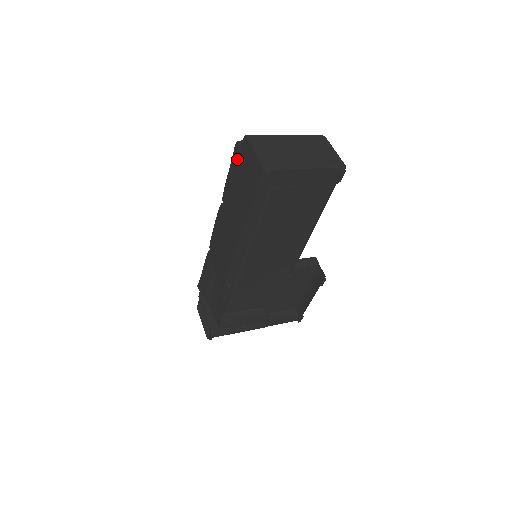
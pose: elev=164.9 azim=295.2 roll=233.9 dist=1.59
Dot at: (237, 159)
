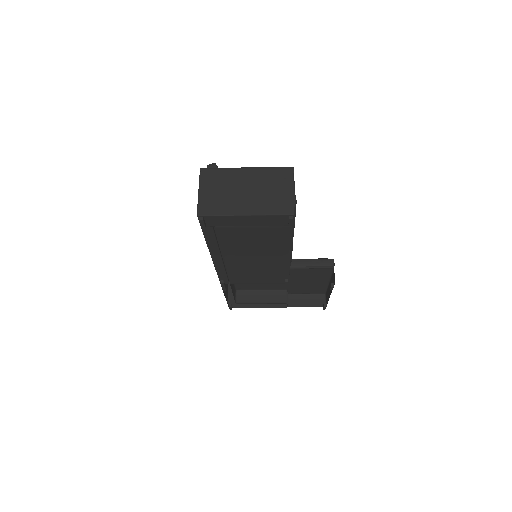
Dot at: occluded
